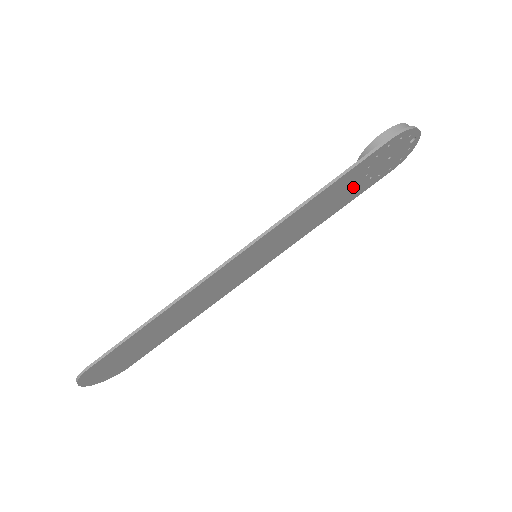
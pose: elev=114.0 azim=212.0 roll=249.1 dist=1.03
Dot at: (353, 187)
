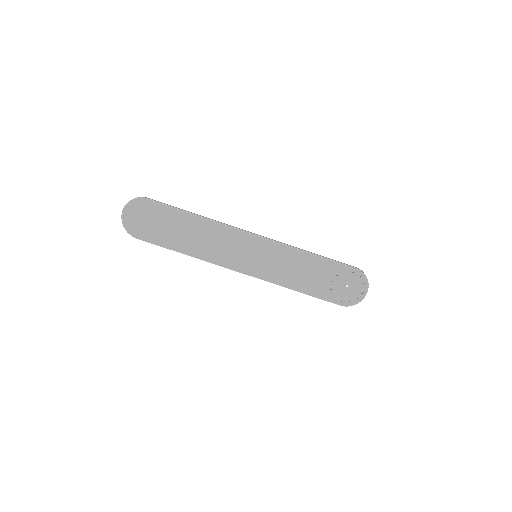
Dot at: (322, 281)
